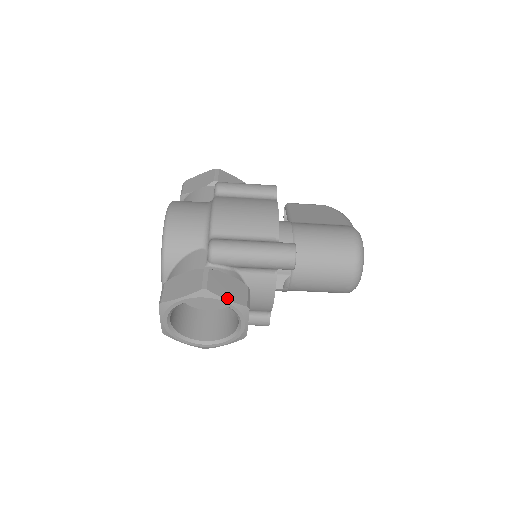
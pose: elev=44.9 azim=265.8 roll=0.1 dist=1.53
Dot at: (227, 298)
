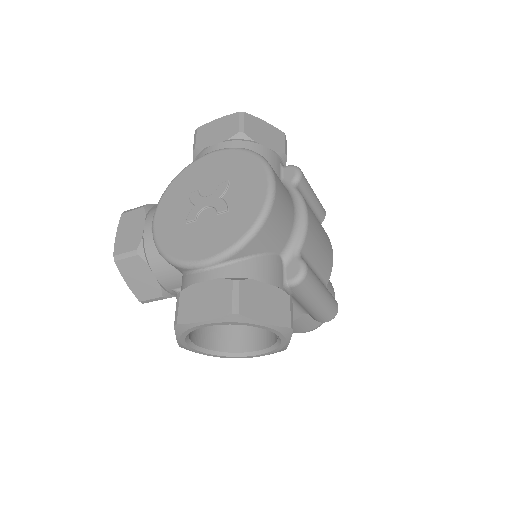
Dot at: occluded
